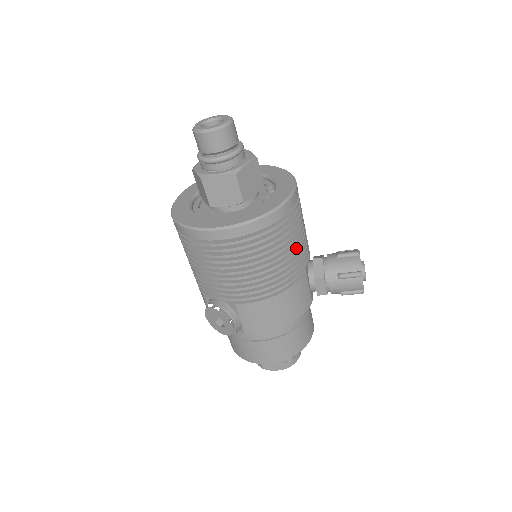
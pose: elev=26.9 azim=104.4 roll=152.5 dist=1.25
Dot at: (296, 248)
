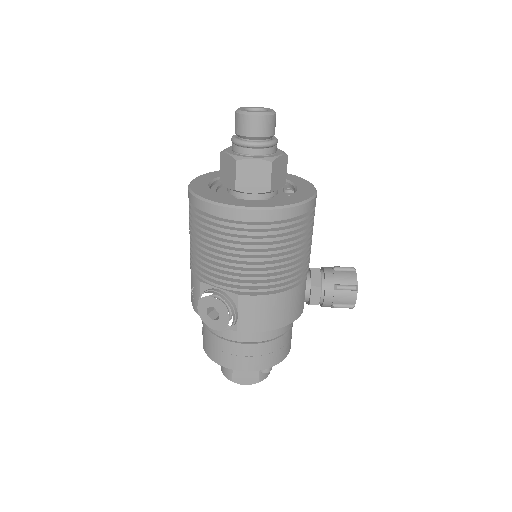
Dot at: (306, 249)
